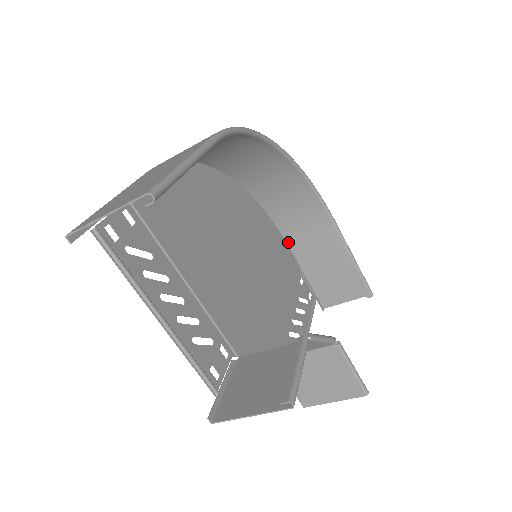
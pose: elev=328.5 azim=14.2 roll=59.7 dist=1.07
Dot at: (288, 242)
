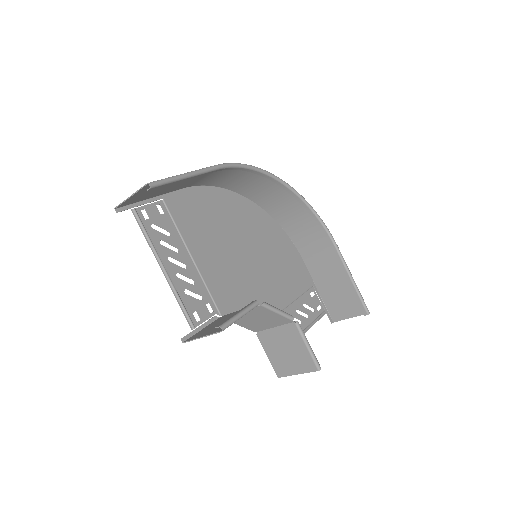
Dot at: (305, 262)
